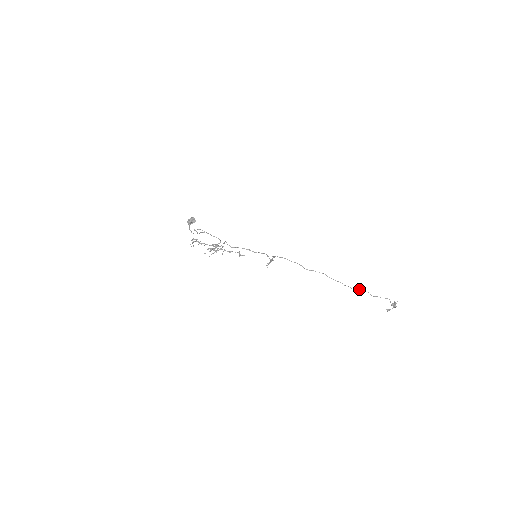
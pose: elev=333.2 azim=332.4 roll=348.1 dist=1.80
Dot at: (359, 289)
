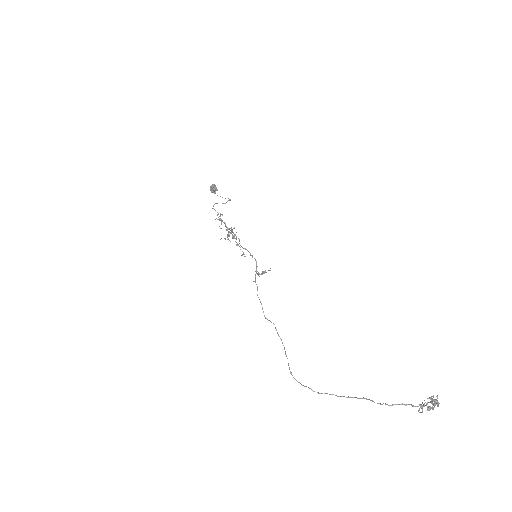
Dot at: occluded
